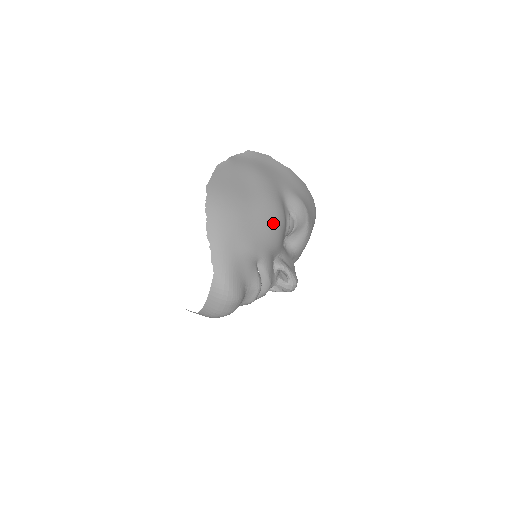
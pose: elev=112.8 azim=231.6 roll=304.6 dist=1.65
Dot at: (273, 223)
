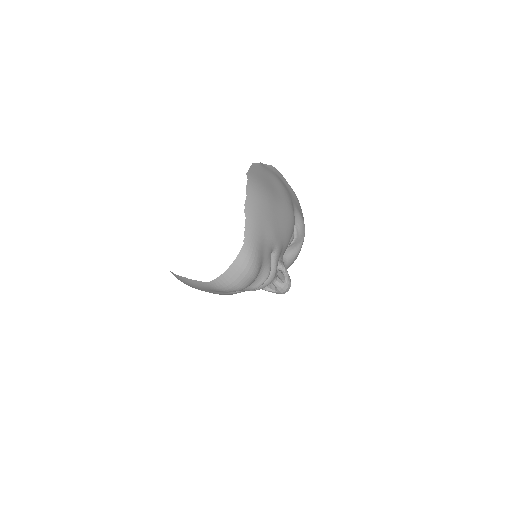
Dot at: (289, 225)
